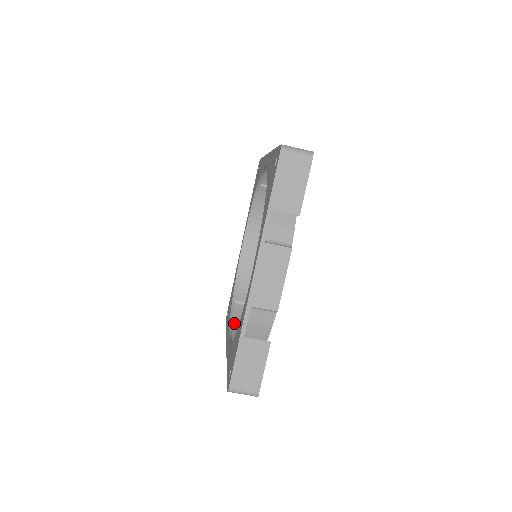
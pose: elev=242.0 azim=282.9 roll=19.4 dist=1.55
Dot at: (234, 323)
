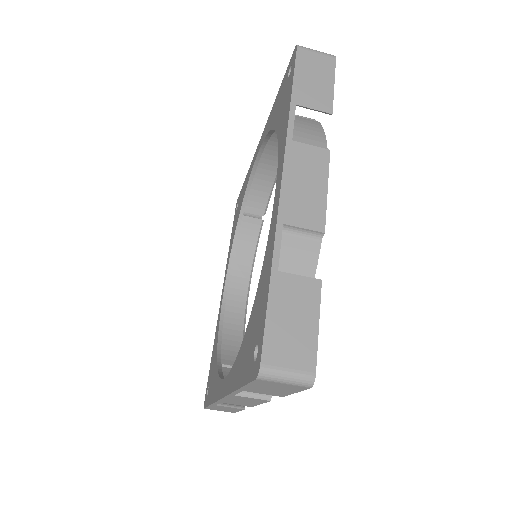
Dot at: (238, 245)
